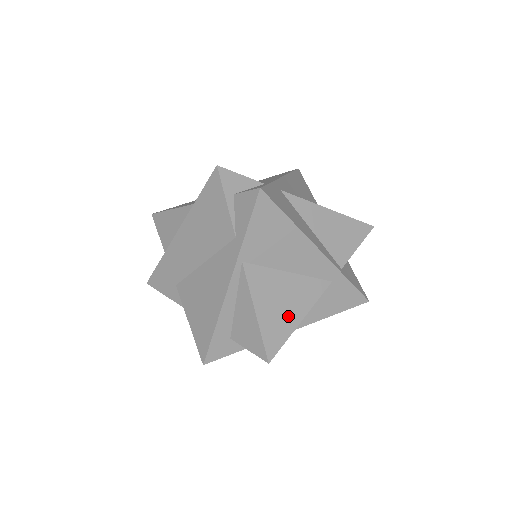
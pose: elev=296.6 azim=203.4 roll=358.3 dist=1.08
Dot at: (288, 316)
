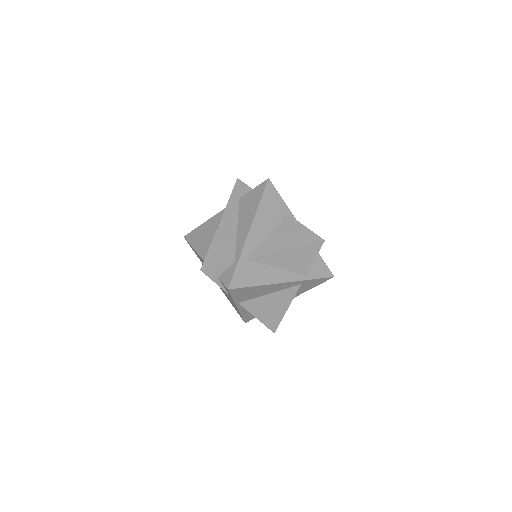
Dot at: (278, 311)
